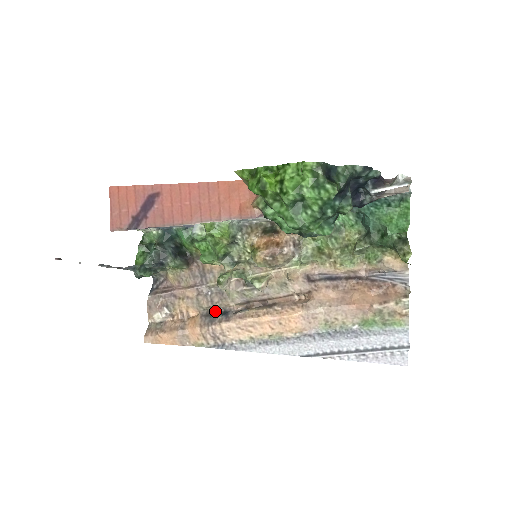
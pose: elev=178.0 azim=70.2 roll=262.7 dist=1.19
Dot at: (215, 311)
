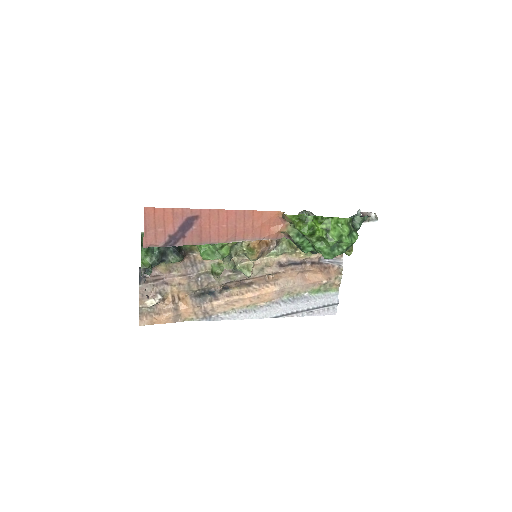
Dot at: (201, 291)
